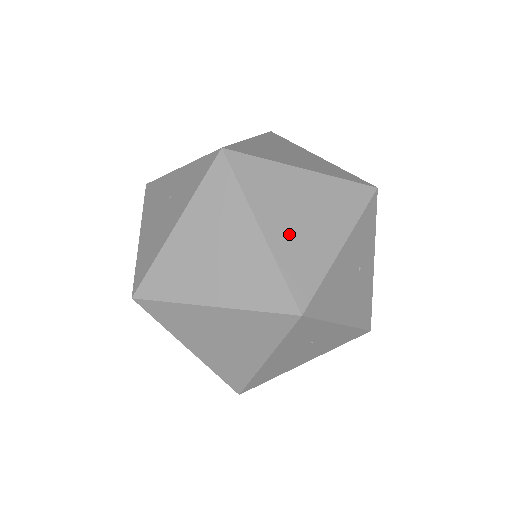
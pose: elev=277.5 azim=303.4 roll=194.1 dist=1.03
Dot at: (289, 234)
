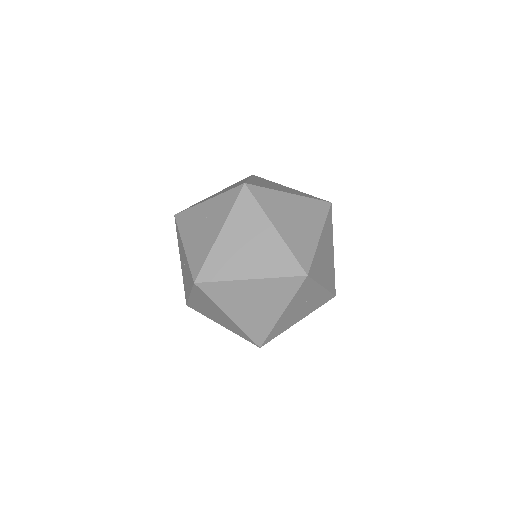
Dot at: (291, 231)
